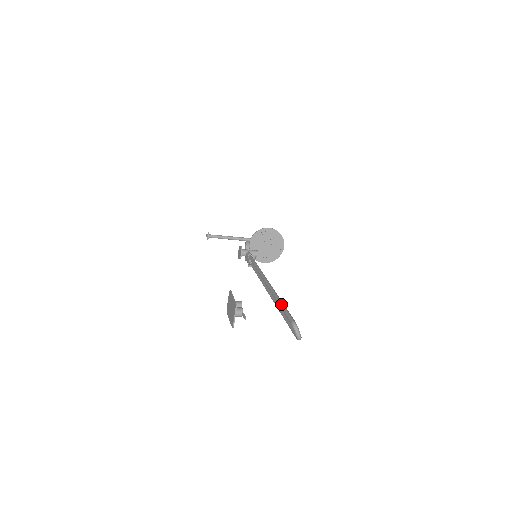
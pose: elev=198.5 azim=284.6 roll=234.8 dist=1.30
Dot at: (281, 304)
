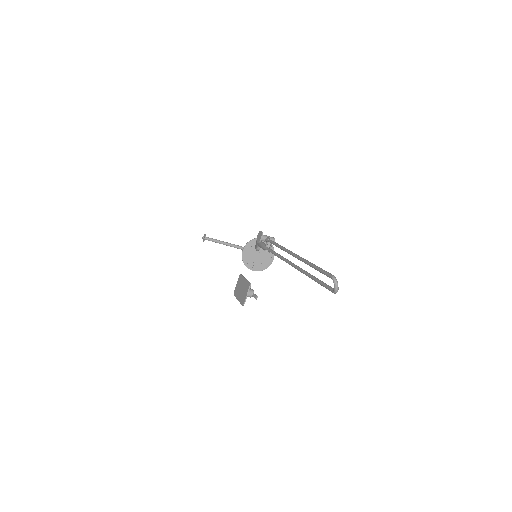
Dot at: (316, 266)
